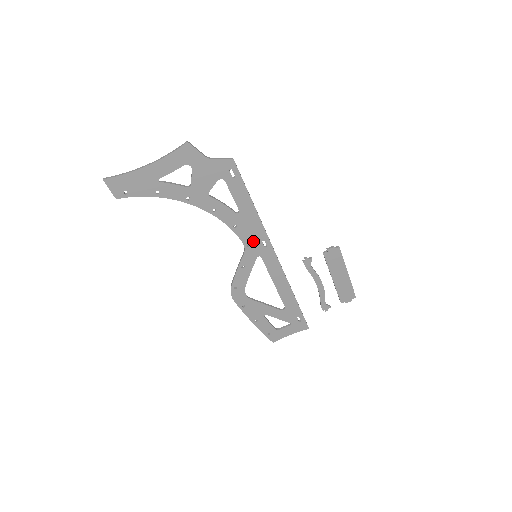
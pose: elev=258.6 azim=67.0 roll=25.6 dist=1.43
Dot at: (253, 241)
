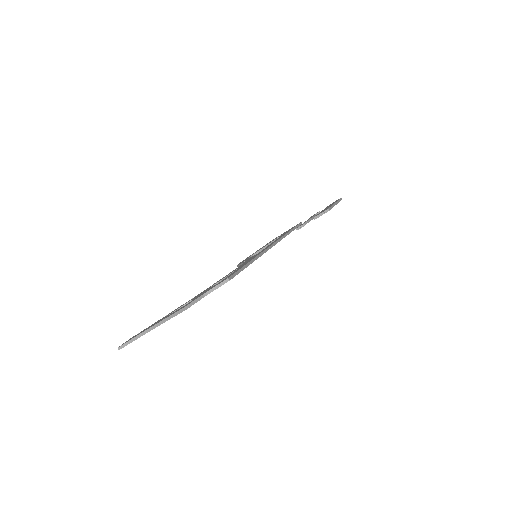
Dot at: occluded
